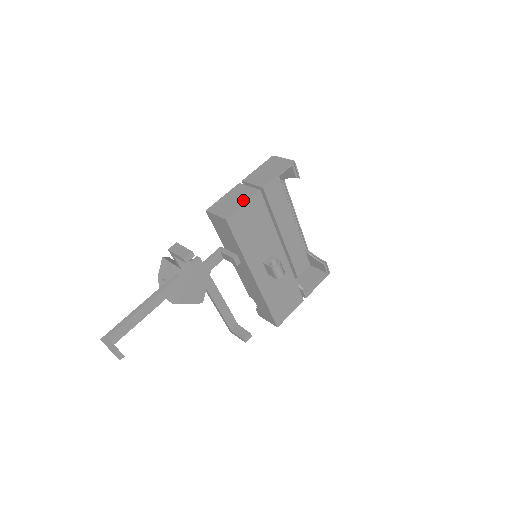
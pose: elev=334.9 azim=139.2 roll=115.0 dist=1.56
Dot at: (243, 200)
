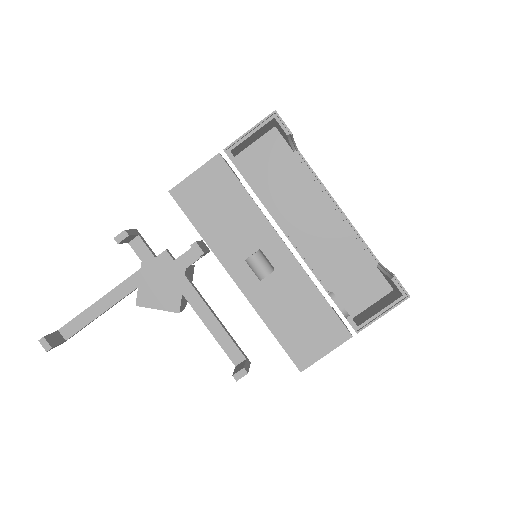
Dot at: (199, 169)
